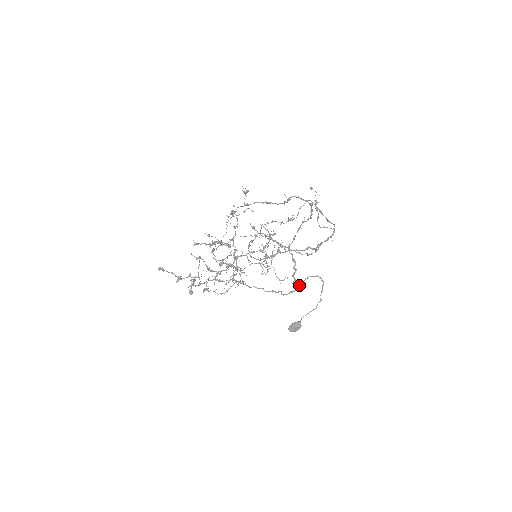
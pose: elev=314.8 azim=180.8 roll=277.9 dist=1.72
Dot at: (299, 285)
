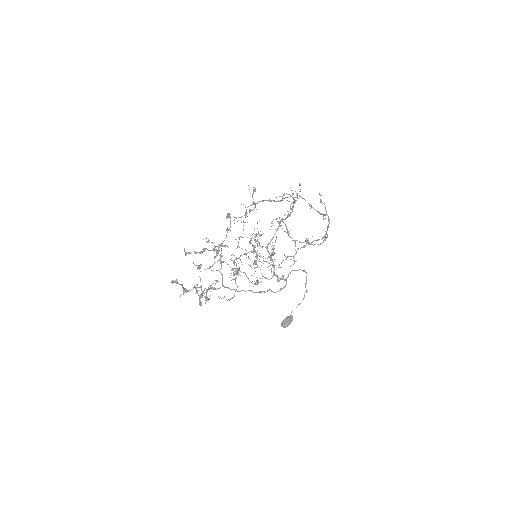
Dot at: (286, 281)
